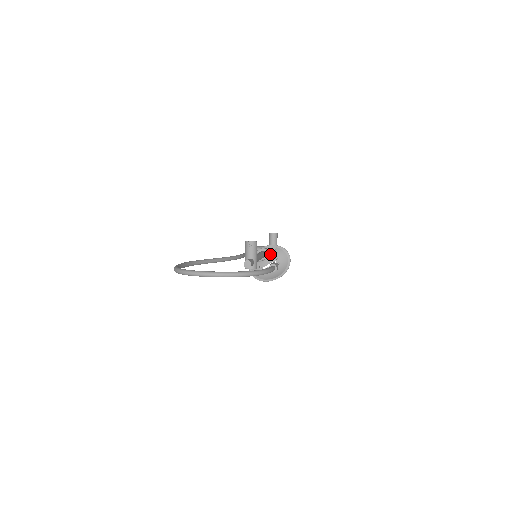
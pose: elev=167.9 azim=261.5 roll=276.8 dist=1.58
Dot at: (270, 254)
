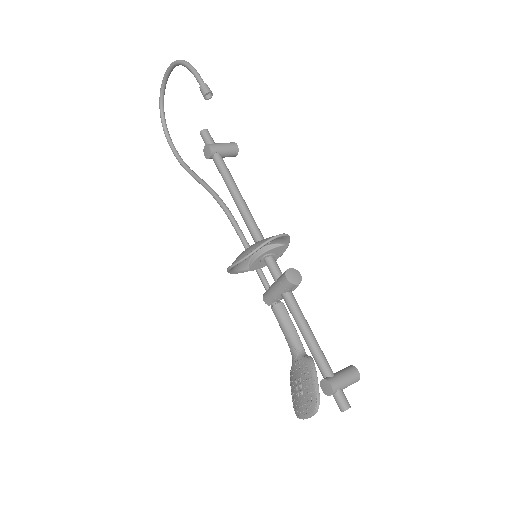
Dot at: (271, 250)
